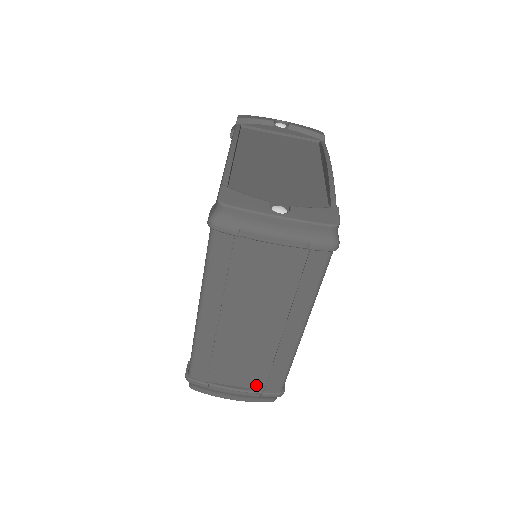
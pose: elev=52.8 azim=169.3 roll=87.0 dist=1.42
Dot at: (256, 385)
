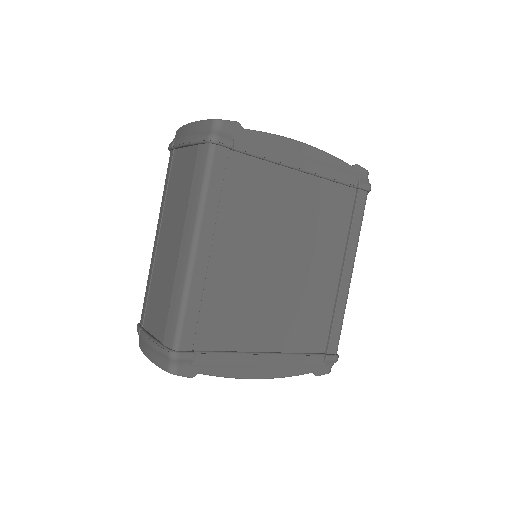
Dot at: (161, 334)
